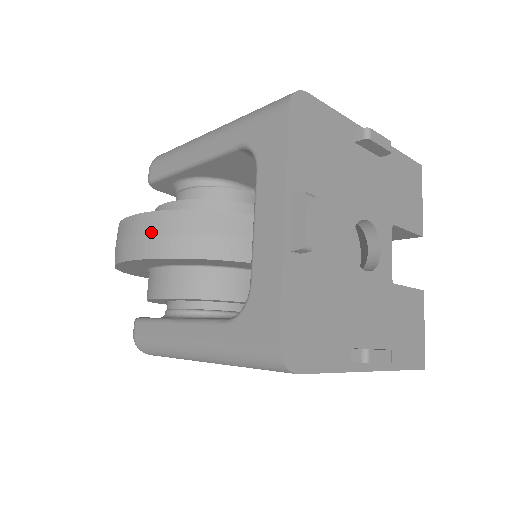
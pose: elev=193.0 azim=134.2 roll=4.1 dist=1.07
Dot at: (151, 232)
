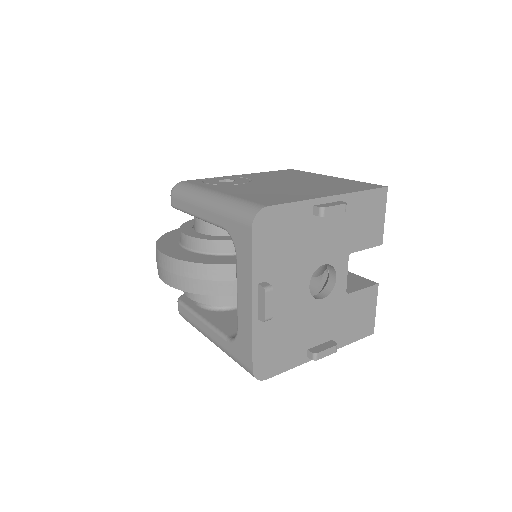
Dot at: (176, 273)
